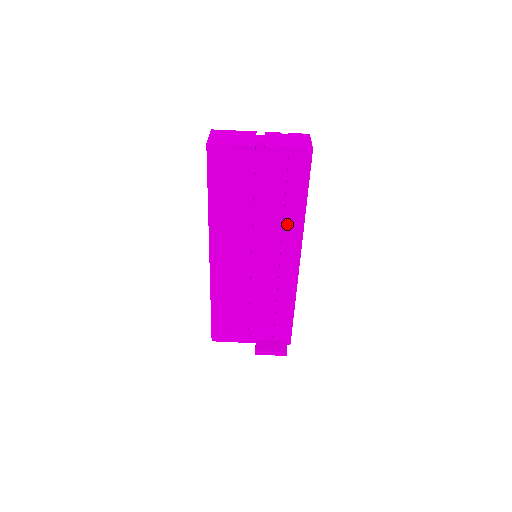
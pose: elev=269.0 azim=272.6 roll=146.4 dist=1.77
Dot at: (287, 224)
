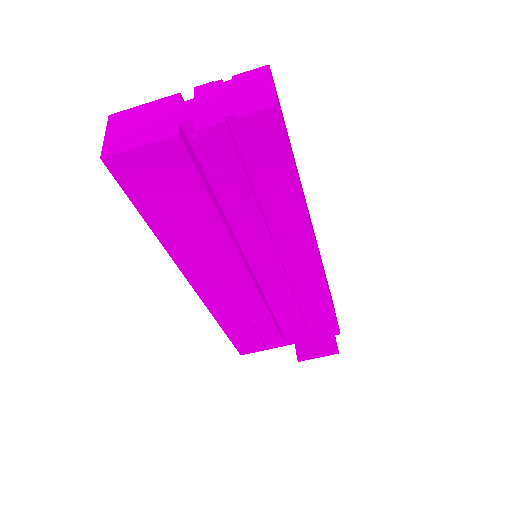
Dot at: (281, 219)
